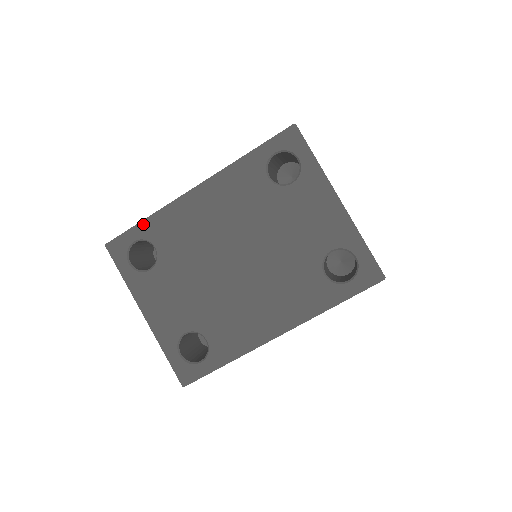
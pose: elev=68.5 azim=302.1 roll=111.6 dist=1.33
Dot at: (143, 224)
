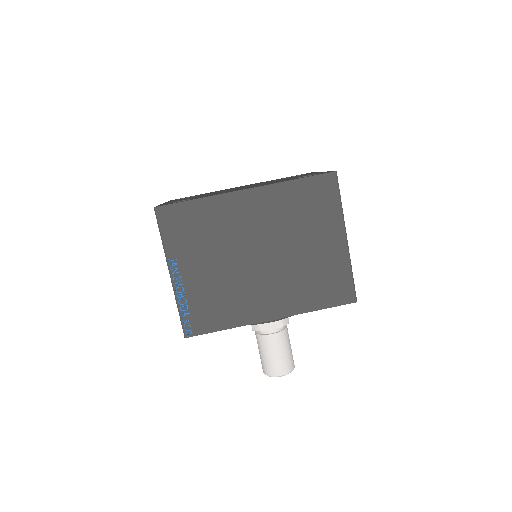
Dot at: occluded
